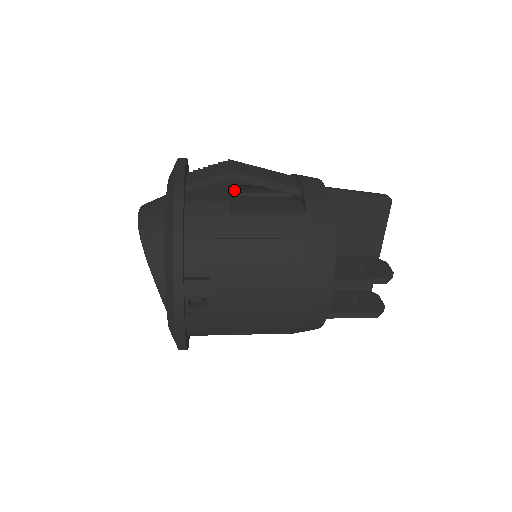
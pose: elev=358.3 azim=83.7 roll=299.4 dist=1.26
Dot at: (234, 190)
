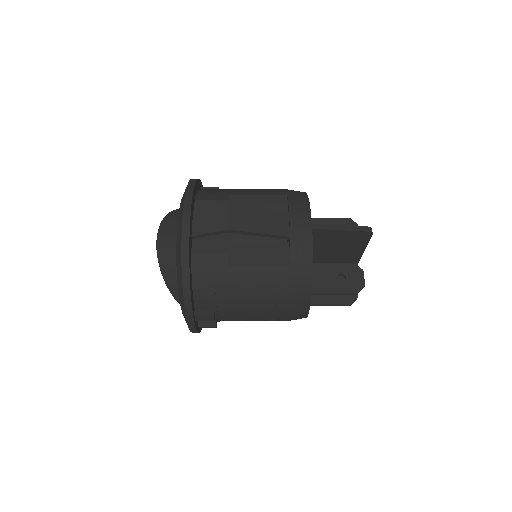
Dot at: occluded
